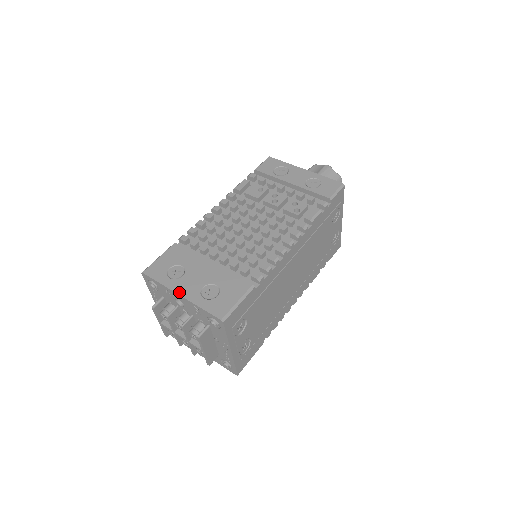
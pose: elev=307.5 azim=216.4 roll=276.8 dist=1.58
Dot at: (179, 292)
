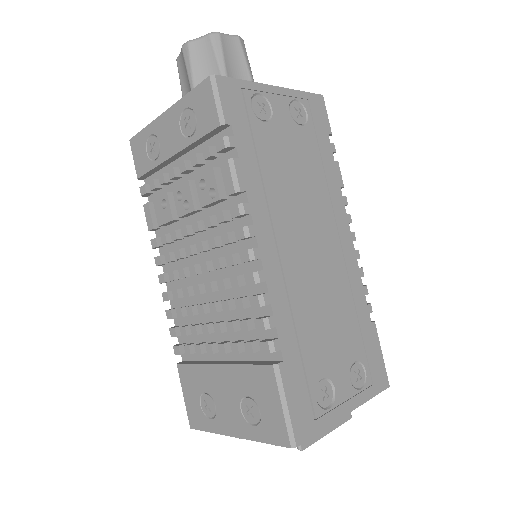
Dot at: (230, 433)
